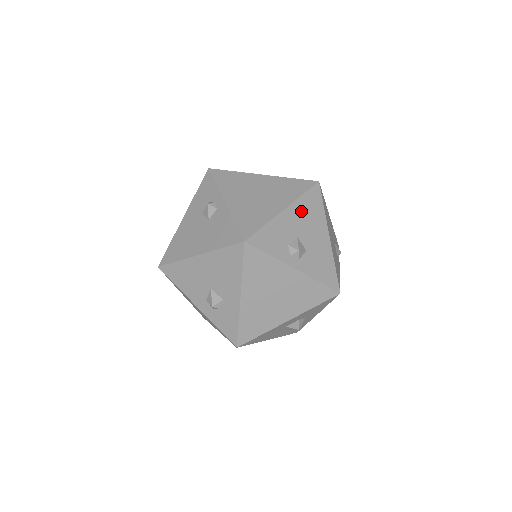
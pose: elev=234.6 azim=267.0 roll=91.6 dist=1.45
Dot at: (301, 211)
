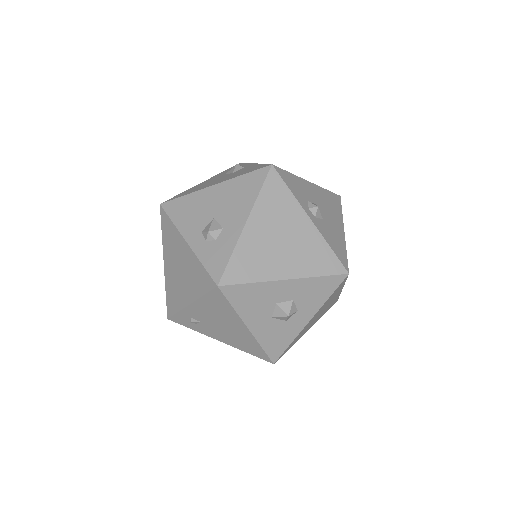
Dot at: (323, 195)
